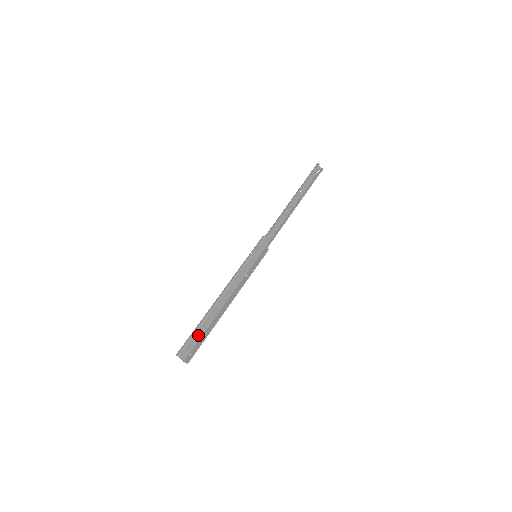
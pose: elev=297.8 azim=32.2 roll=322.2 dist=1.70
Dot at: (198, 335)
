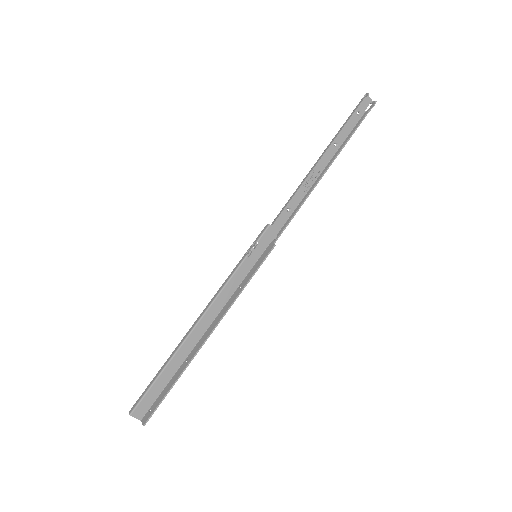
Dot at: (162, 382)
